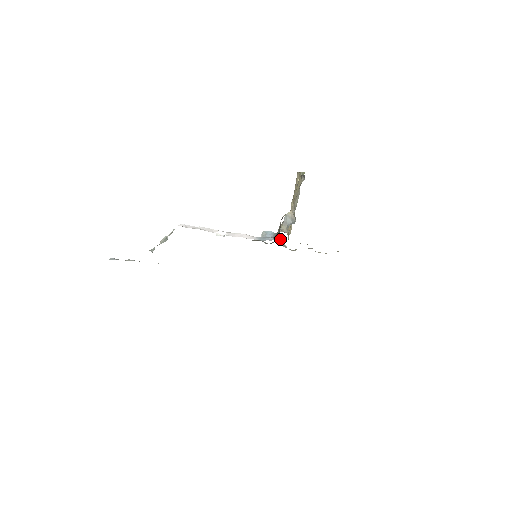
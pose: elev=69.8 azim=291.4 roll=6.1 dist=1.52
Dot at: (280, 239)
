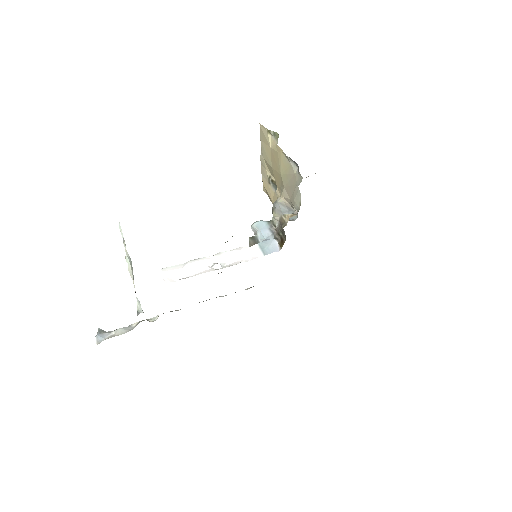
Dot at: occluded
